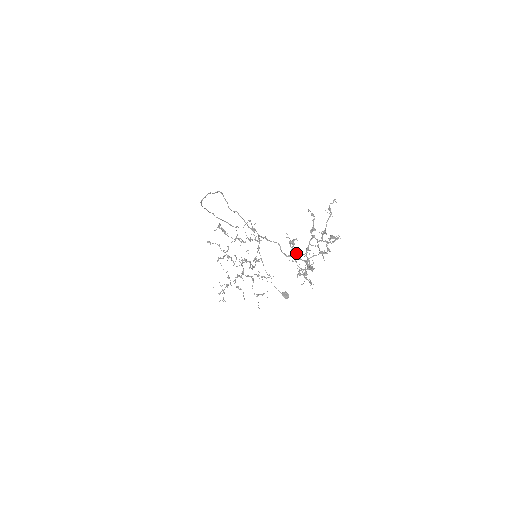
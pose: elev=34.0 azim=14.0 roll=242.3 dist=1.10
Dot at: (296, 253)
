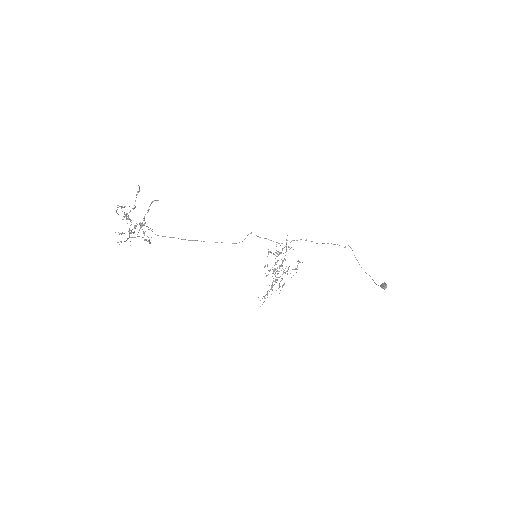
Dot at: occluded
